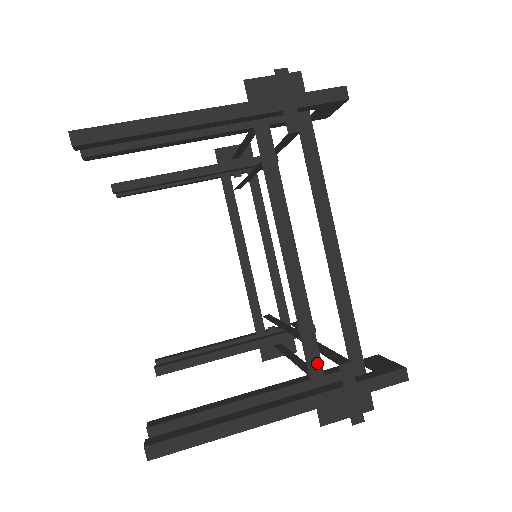
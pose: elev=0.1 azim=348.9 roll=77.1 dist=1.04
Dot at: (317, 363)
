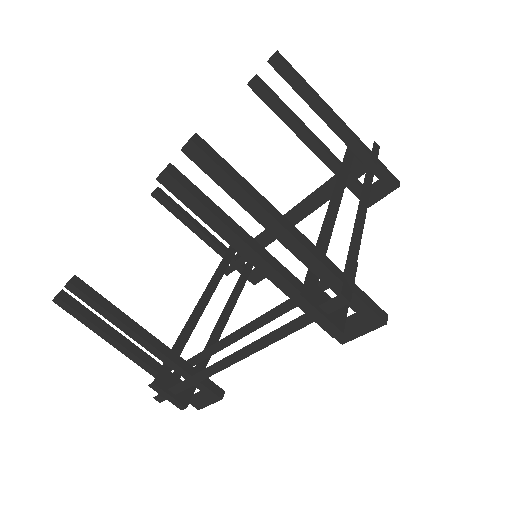
Dot at: occluded
